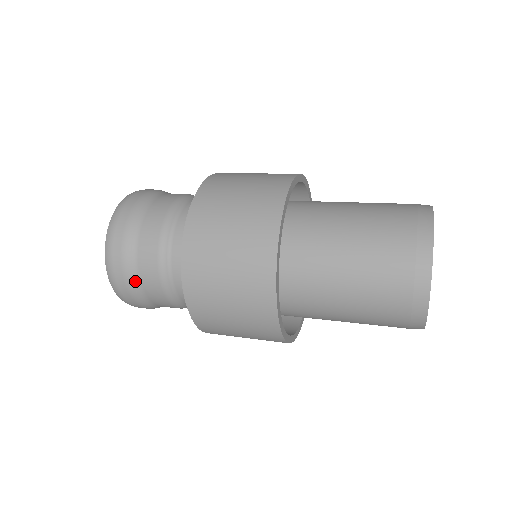
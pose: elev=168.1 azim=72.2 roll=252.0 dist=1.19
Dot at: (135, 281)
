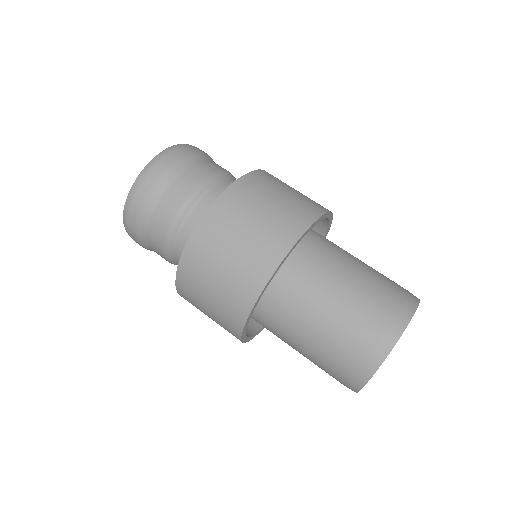
Dot at: occluded
